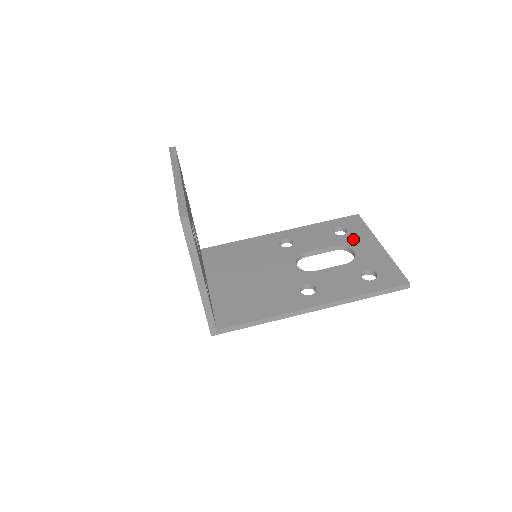
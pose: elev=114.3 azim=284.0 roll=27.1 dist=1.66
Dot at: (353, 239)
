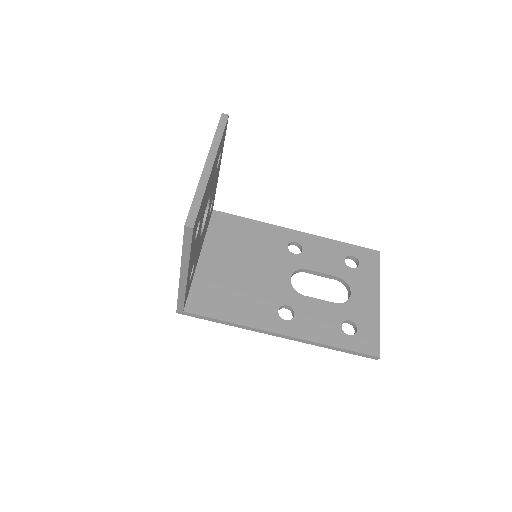
Dot at: (358, 278)
